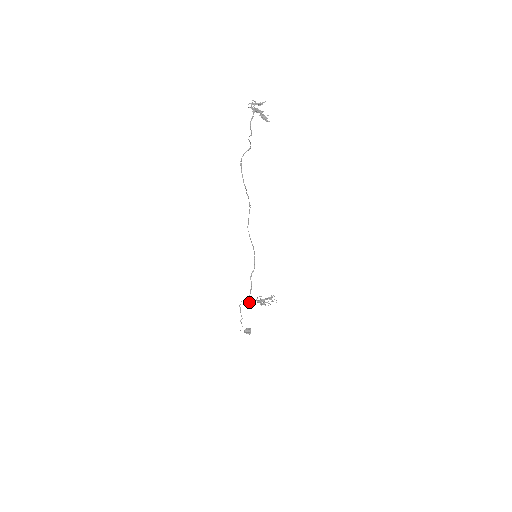
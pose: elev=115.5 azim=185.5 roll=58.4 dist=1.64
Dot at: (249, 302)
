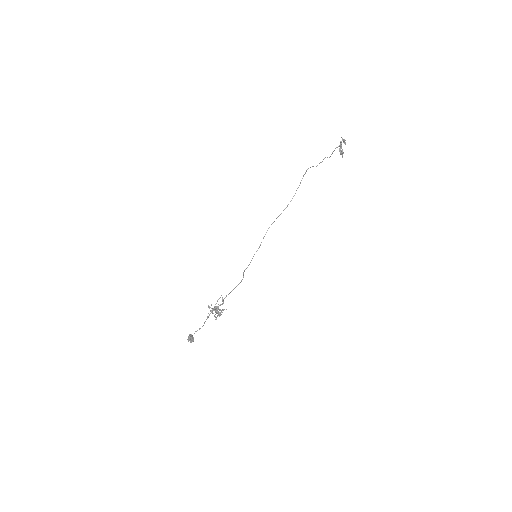
Dot at: (223, 300)
